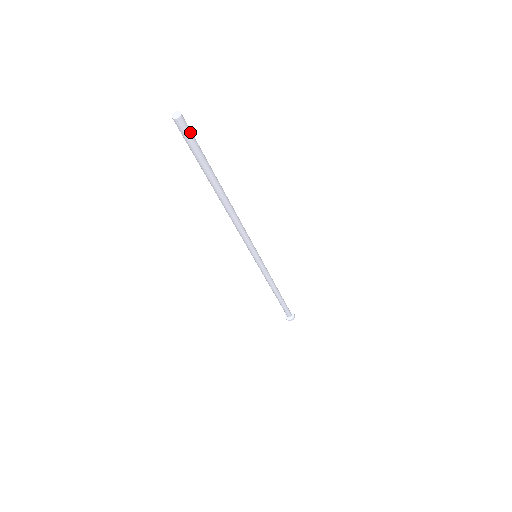
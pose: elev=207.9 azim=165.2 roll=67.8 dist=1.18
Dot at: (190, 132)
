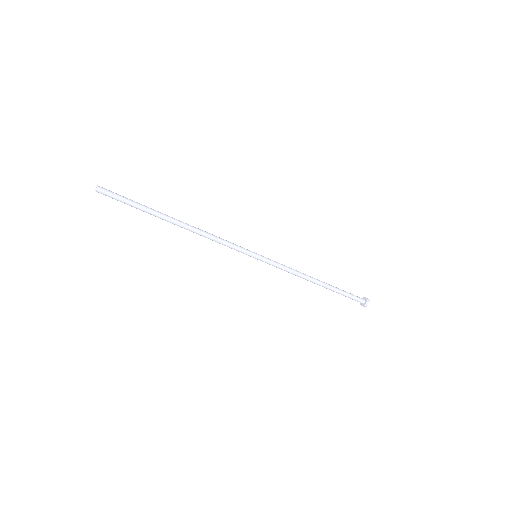
Dot at: (112, 193)
